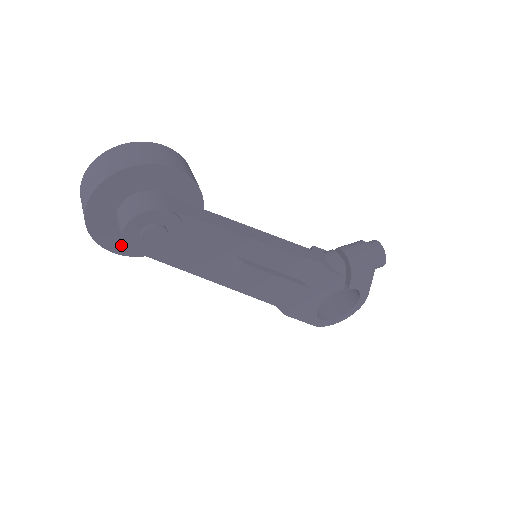
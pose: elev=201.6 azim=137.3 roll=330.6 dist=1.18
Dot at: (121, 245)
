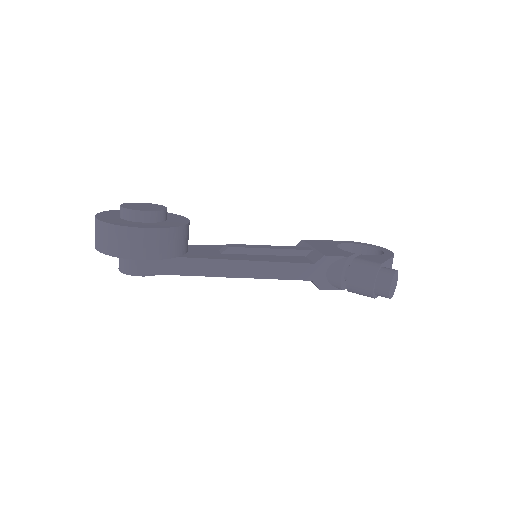
Dot at: occluded
